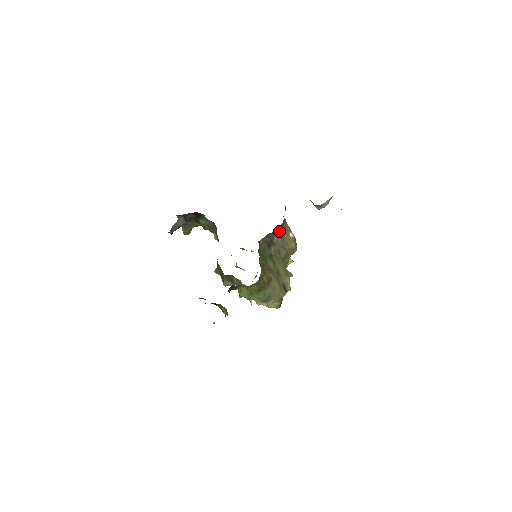
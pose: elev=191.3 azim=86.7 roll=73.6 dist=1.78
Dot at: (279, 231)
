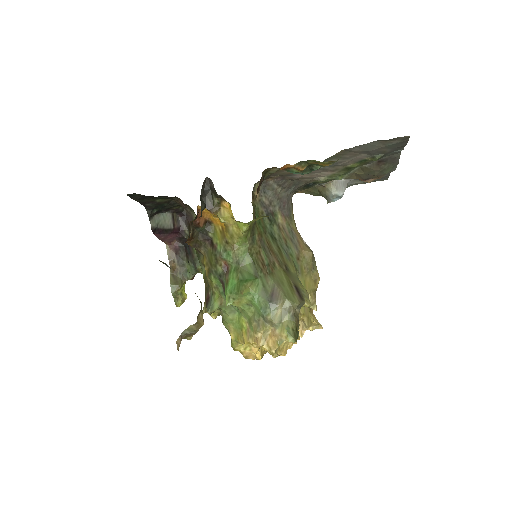
Dot at: (284, 213)
